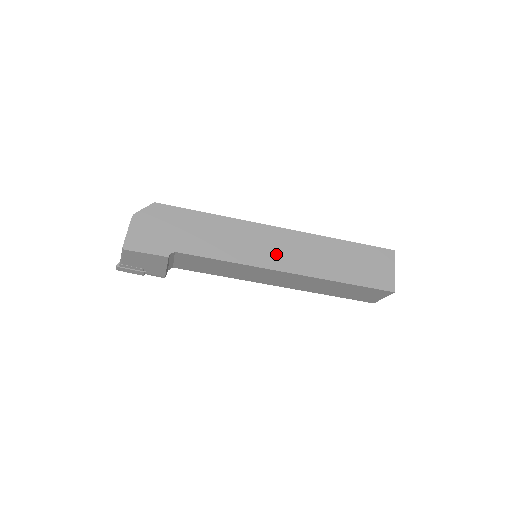
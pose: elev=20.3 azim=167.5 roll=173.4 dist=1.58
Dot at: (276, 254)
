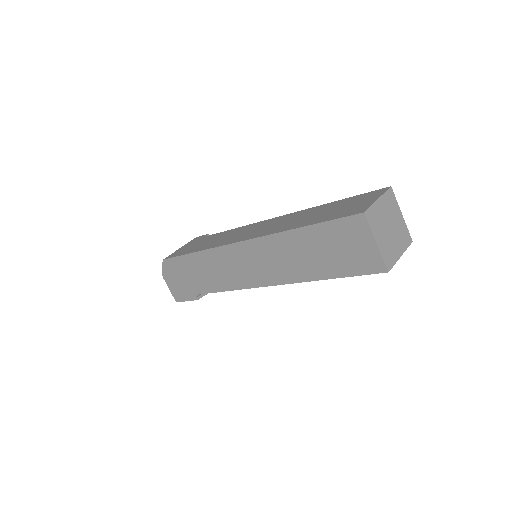
Dot at: (253, 271)
